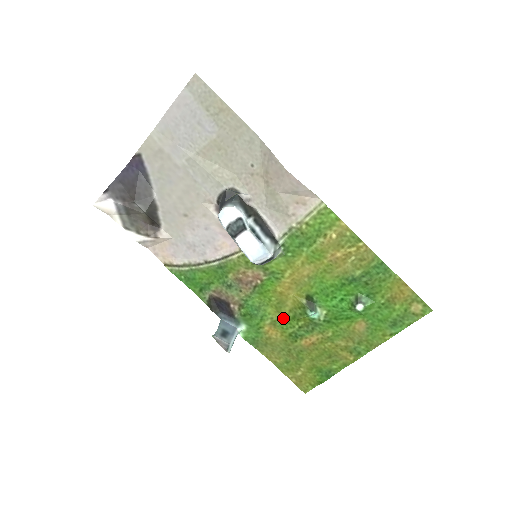
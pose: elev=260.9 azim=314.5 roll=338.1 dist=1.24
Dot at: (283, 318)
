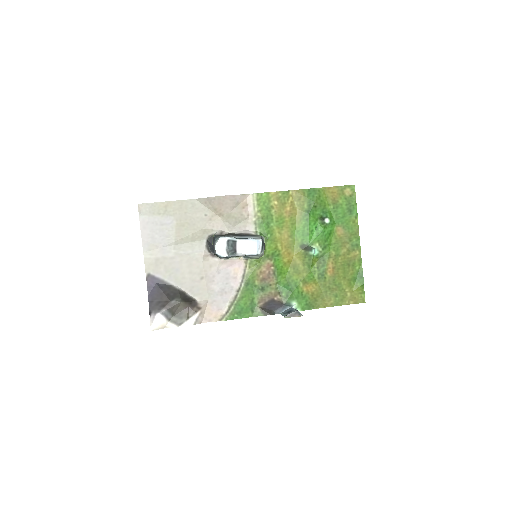
Dot at: (305, 273)
